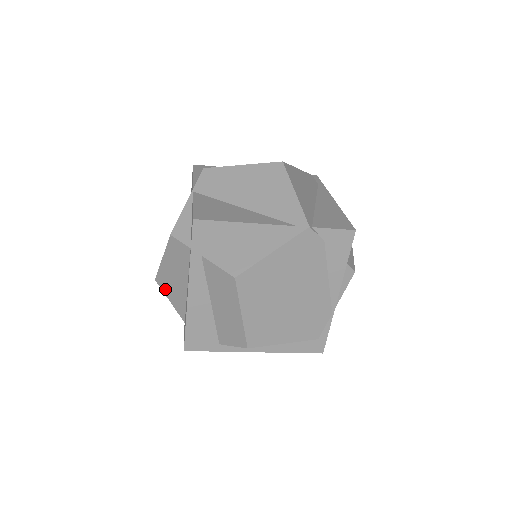
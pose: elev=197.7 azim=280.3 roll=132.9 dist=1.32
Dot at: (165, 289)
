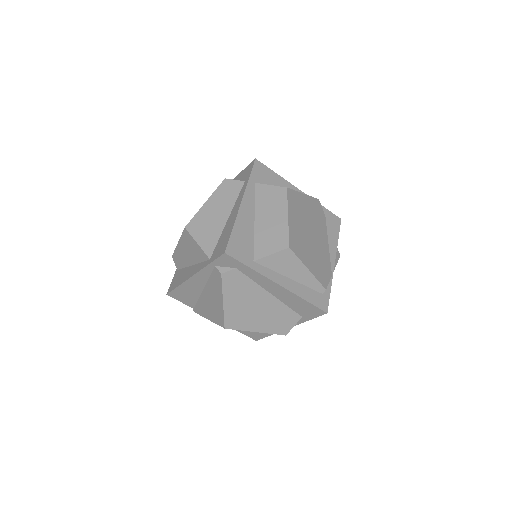
Dot at: (196, 232)
